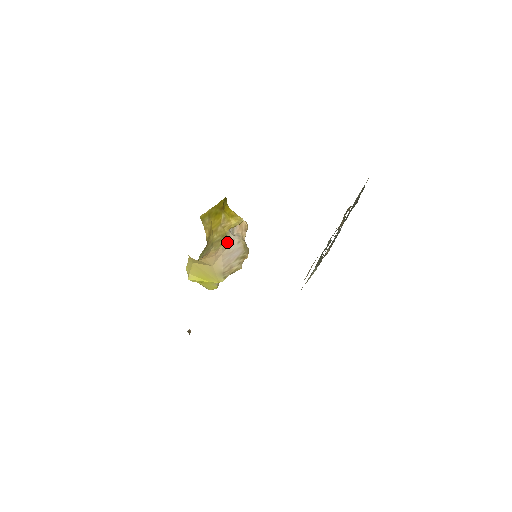
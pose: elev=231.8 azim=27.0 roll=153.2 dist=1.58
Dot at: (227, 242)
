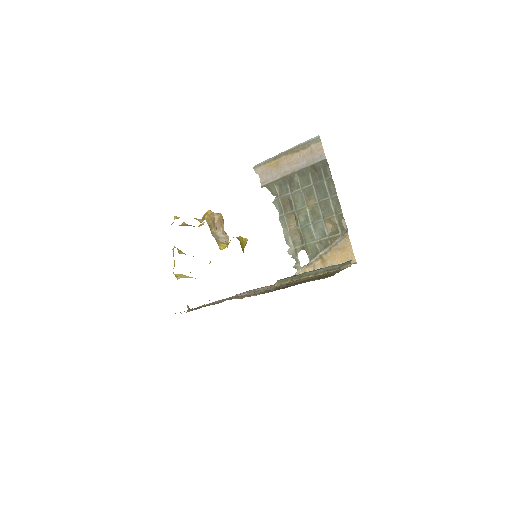
Dot at: occluded
